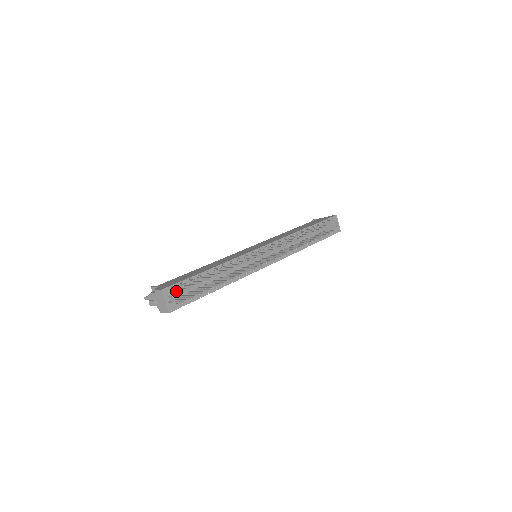
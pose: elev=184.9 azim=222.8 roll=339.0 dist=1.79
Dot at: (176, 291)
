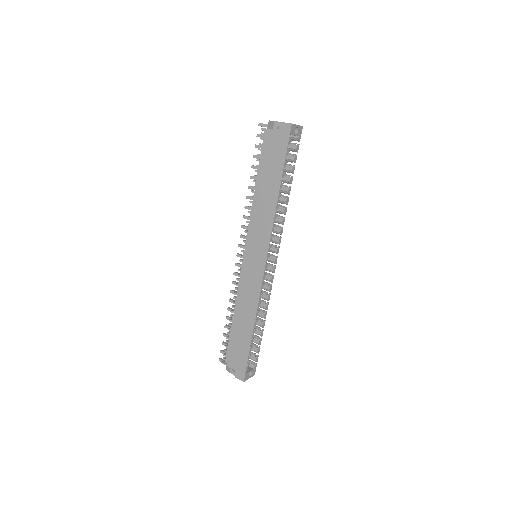
Dot at: occluded
